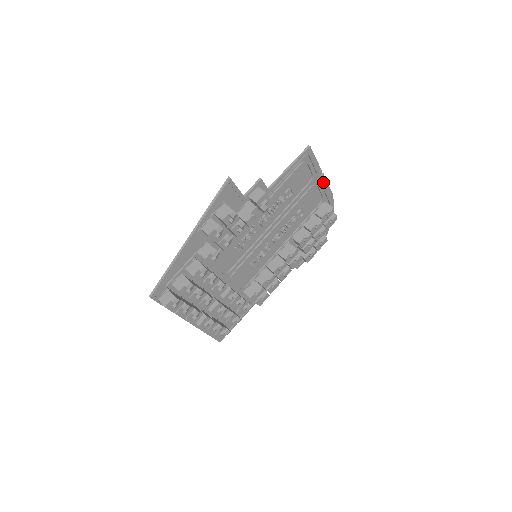
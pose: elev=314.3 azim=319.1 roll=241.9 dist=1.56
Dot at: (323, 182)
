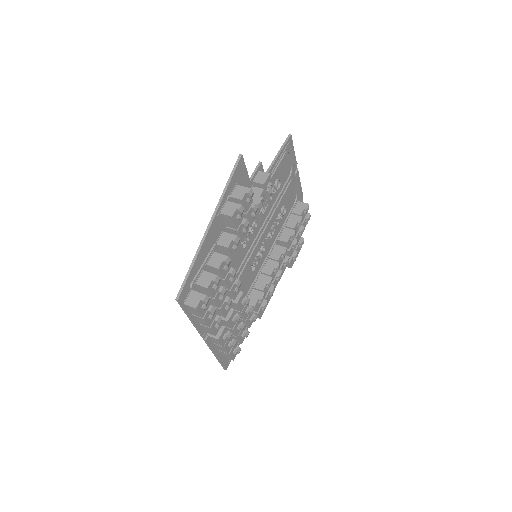
Dot at: (297, 178)
